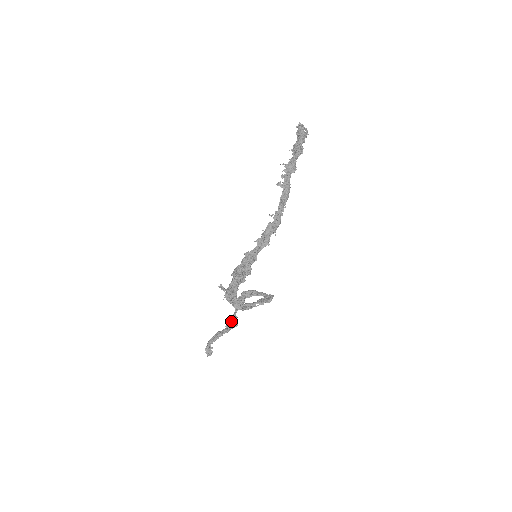
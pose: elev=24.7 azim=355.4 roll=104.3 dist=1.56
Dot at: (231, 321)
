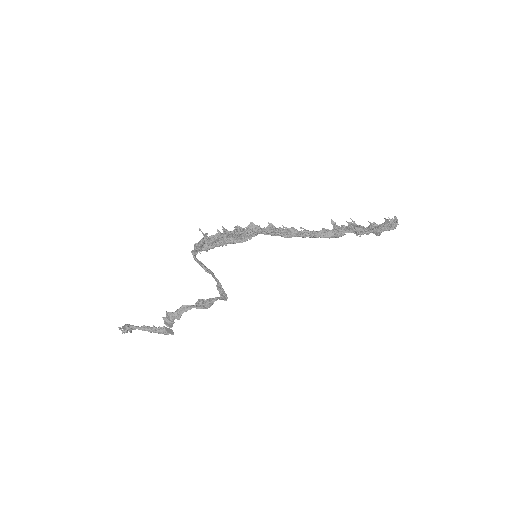
Dot at: occluded
